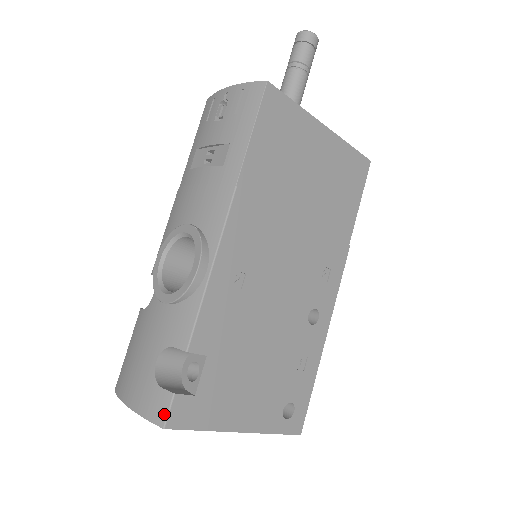
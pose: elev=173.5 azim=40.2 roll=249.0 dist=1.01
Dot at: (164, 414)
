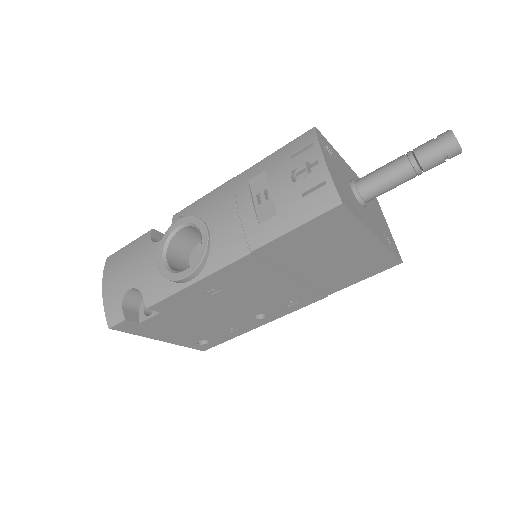
Dot at: (114, 322)
